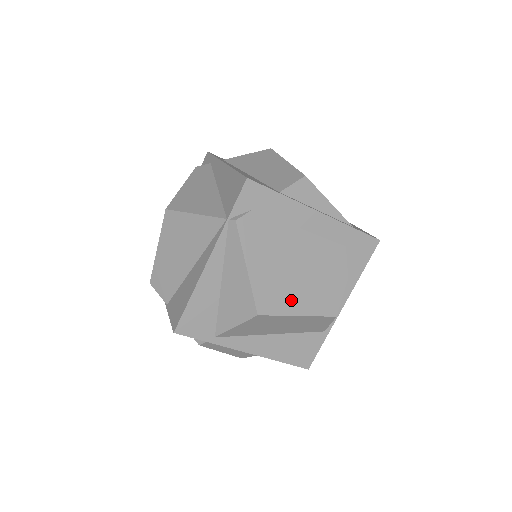
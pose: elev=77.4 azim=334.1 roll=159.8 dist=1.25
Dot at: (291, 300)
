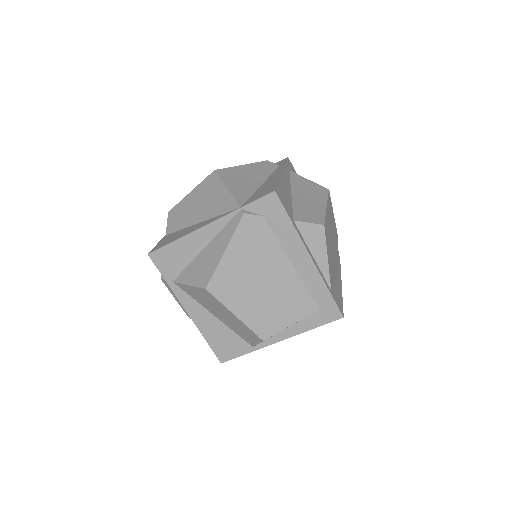
Dot at: (239, 300)
